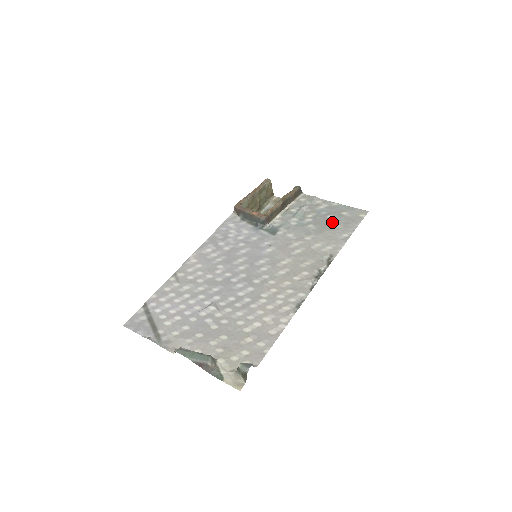
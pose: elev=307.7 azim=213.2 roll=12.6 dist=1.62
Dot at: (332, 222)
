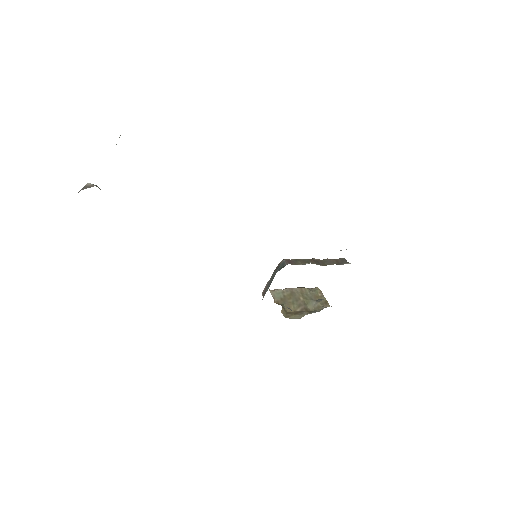
Dot at: occluded
